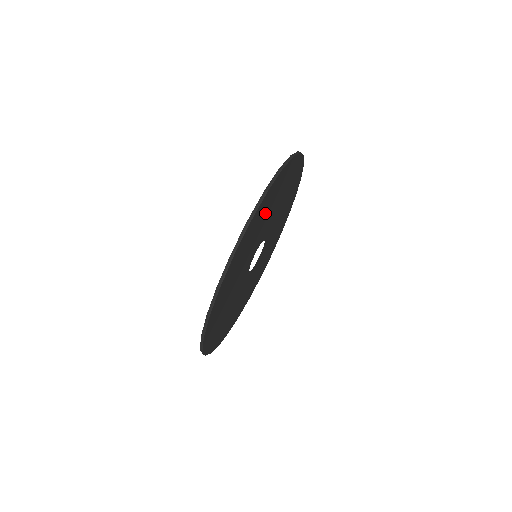
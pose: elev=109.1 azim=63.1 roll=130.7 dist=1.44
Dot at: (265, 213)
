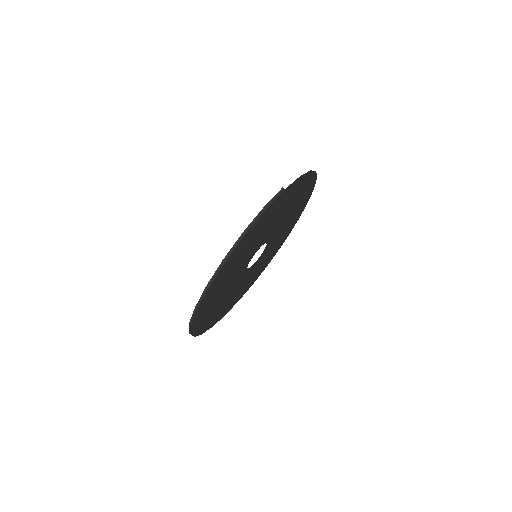
Dot at: (240, 255)
